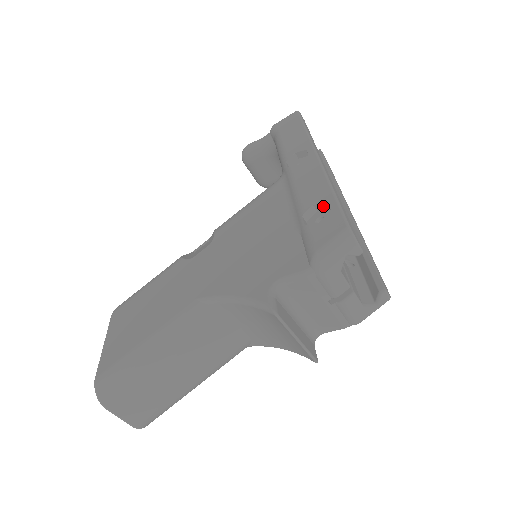
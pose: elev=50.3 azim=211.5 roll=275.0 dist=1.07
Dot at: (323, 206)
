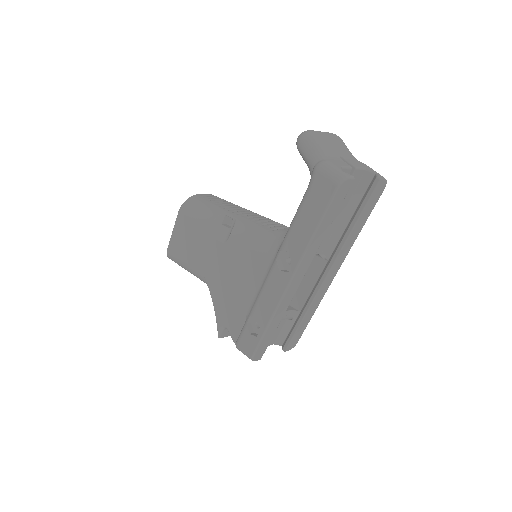
Dot at: (261, 324)
